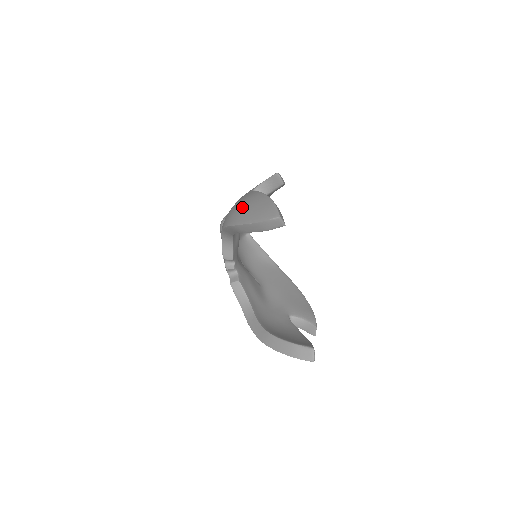
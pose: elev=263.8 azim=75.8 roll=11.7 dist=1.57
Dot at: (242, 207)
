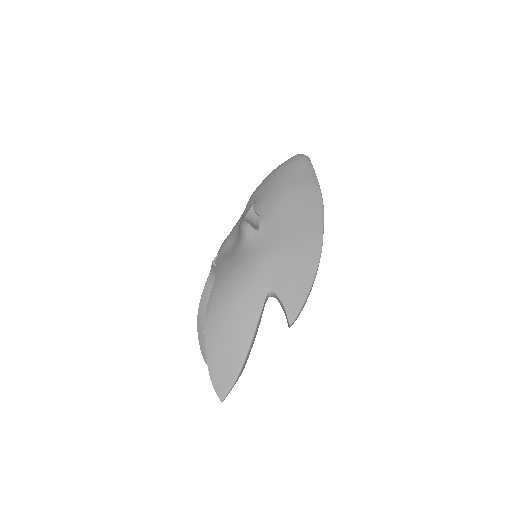
Dot at: (226, 330)
